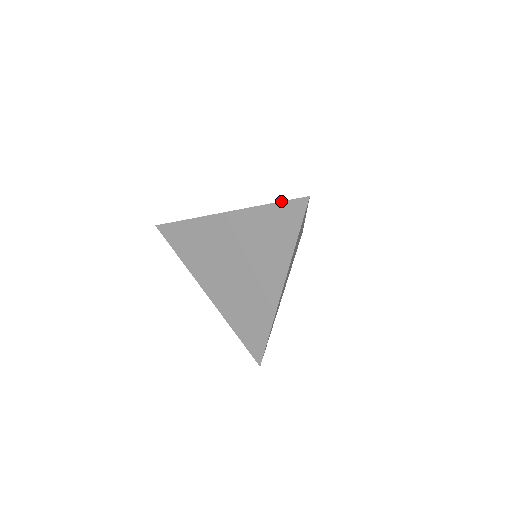
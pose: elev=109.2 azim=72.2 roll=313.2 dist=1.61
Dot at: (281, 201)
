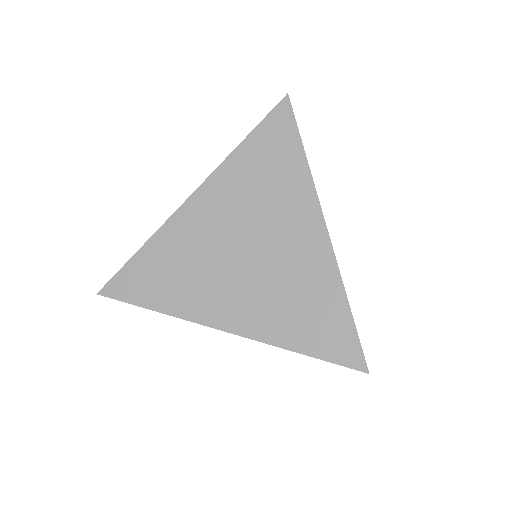
Dot at: occluded
